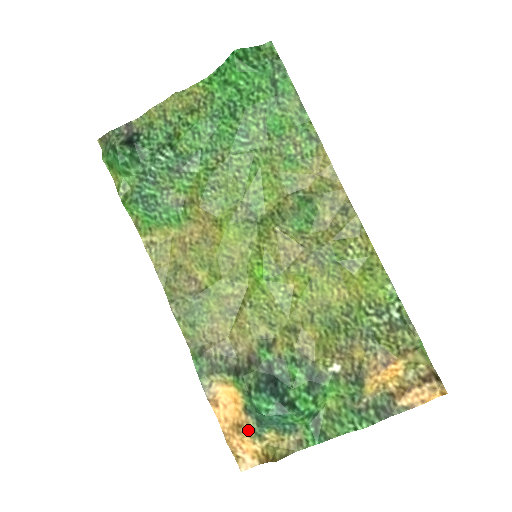
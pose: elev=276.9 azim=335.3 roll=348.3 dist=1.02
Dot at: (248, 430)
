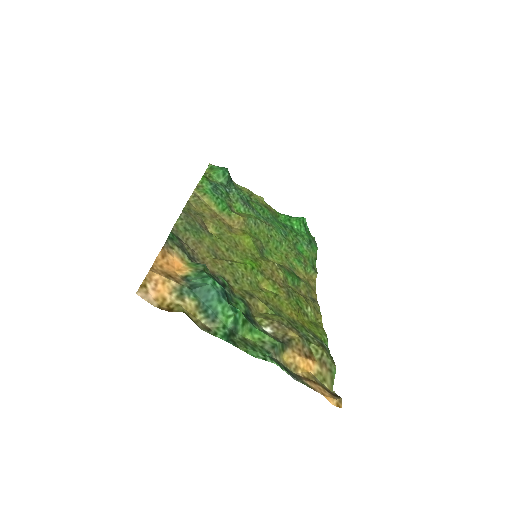
Dot at: (178, 282)
